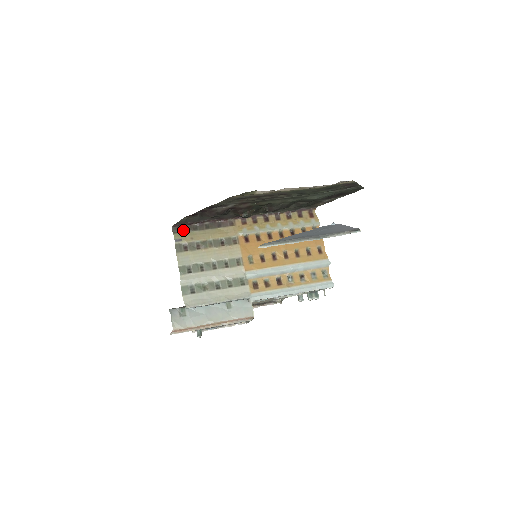
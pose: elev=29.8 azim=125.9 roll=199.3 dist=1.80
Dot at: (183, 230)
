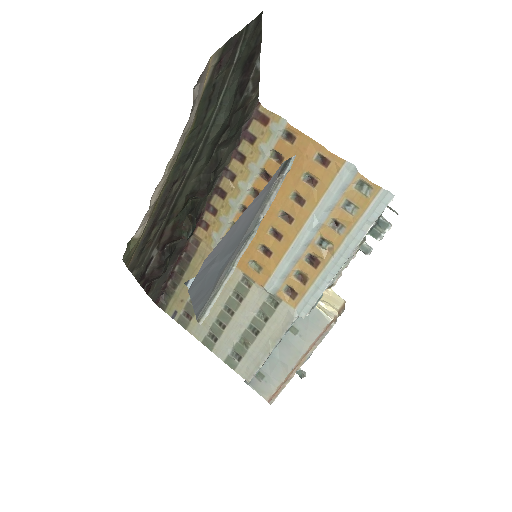
Dot at: (168, 298)
